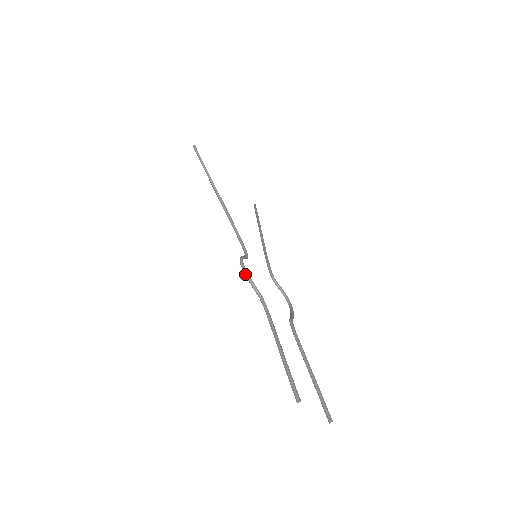
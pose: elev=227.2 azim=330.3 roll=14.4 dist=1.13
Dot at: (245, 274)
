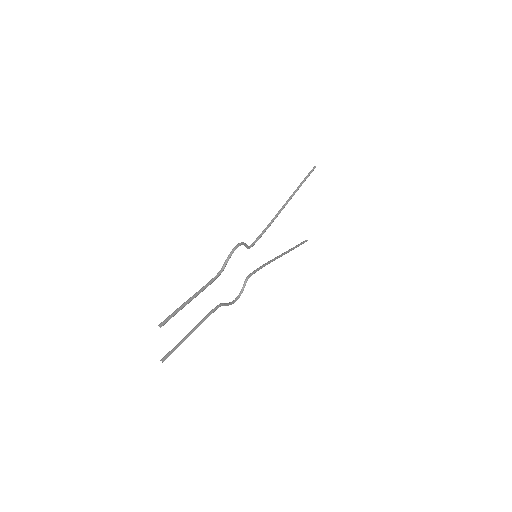
Dot at: (231, 251)
